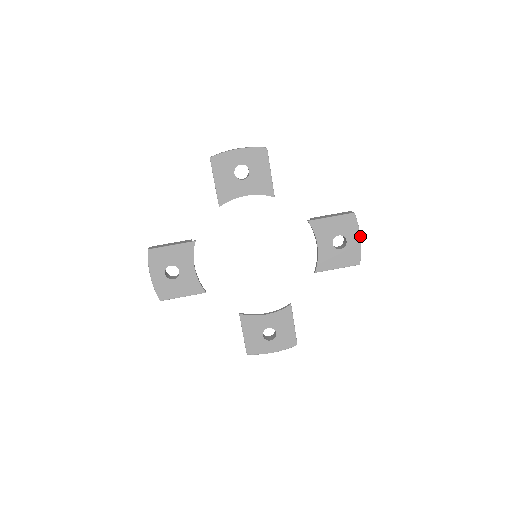
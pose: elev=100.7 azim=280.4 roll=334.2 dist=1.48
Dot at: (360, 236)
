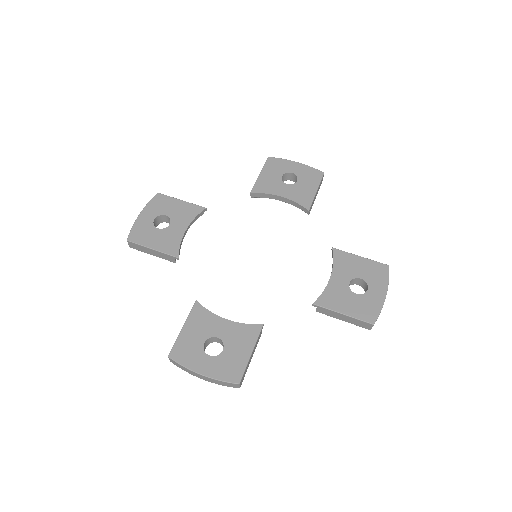
Dot at: occluded
